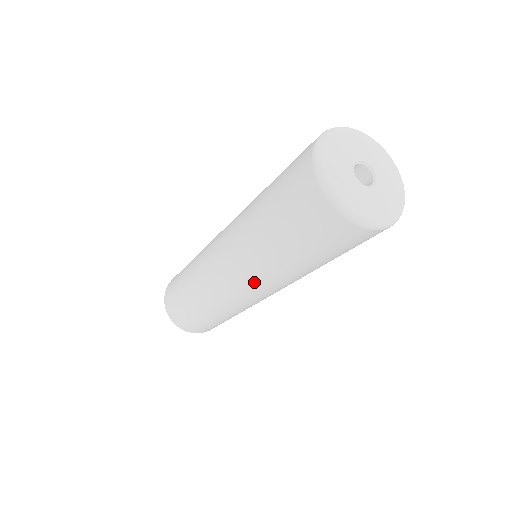
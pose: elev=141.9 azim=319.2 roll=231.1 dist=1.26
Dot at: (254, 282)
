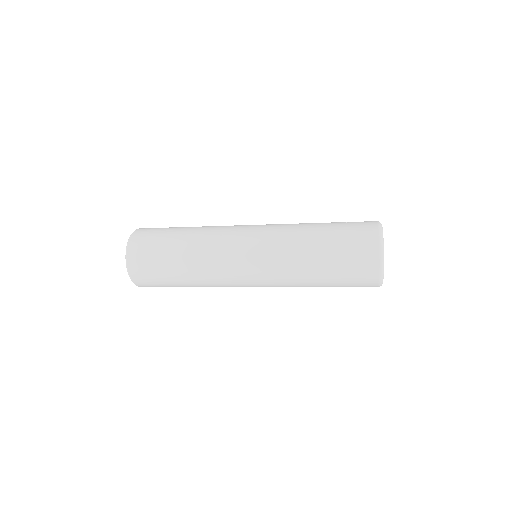
Dot at: occluded
